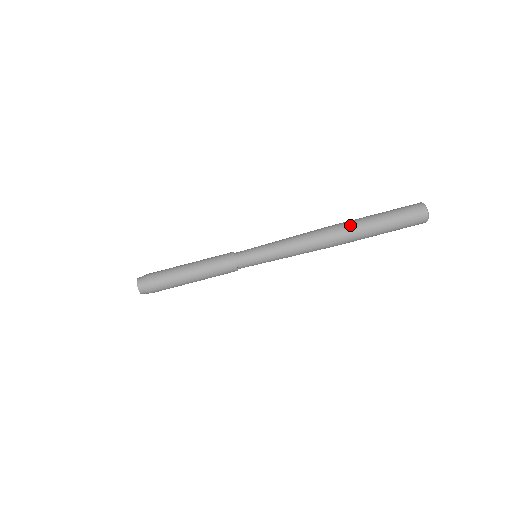
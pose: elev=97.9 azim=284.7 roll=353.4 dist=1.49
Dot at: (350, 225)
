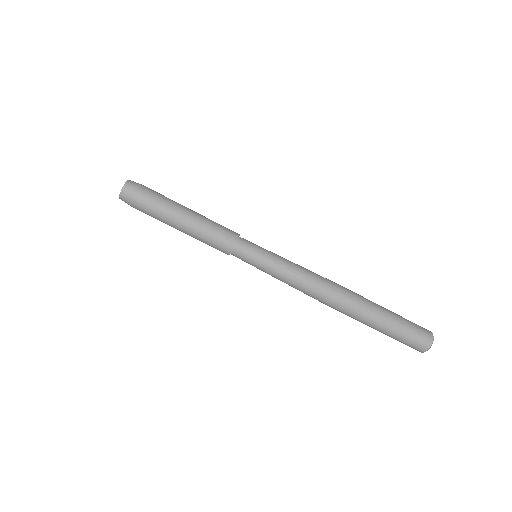
Dot at: (360, 296)
